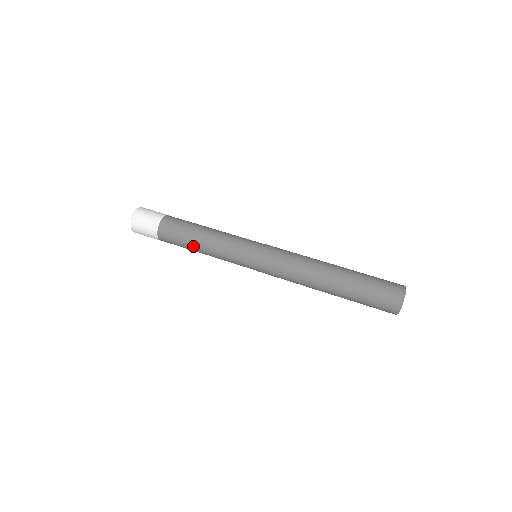
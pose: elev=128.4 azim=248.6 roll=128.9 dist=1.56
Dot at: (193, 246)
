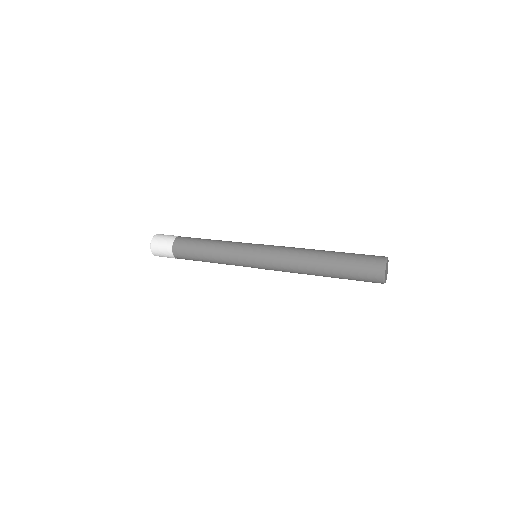
Dot at: (203, 258)
